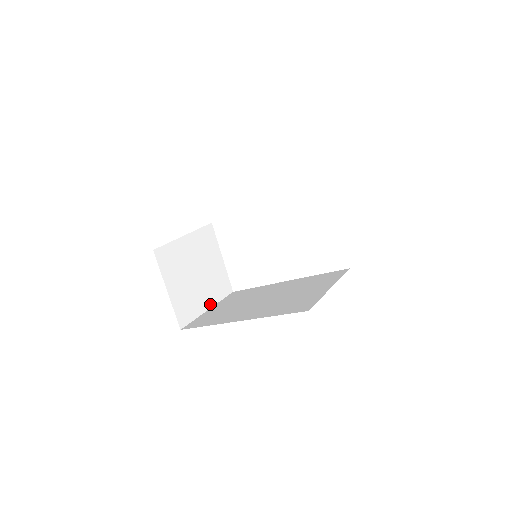
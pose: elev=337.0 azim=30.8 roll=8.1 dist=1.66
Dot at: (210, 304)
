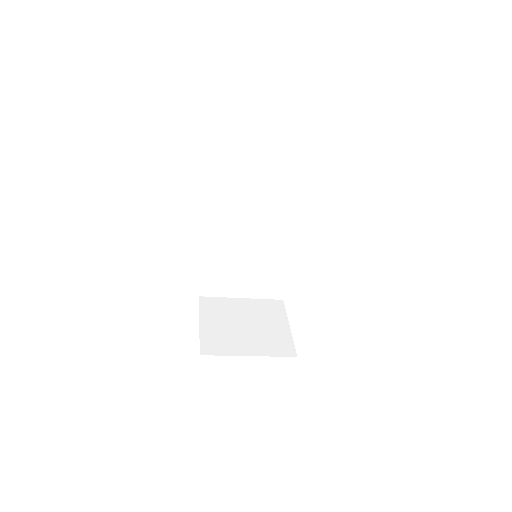
Dot at: (254, 353)
